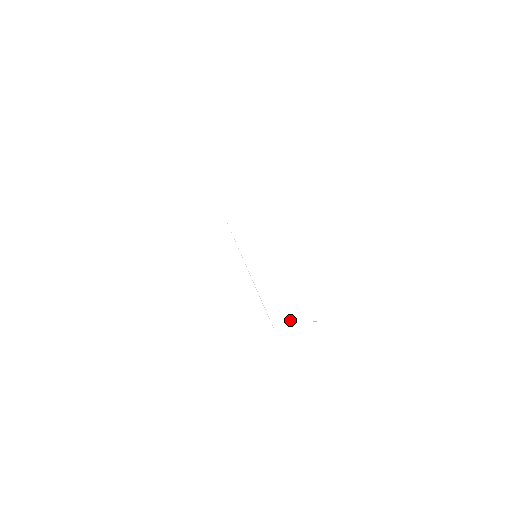
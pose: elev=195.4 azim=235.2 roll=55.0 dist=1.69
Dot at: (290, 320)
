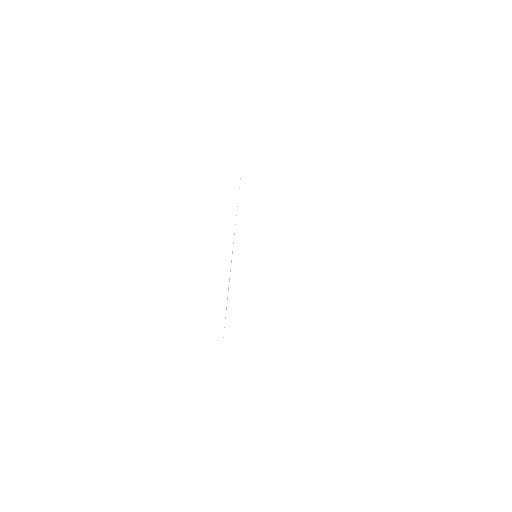
Dot at: (261, 388)
